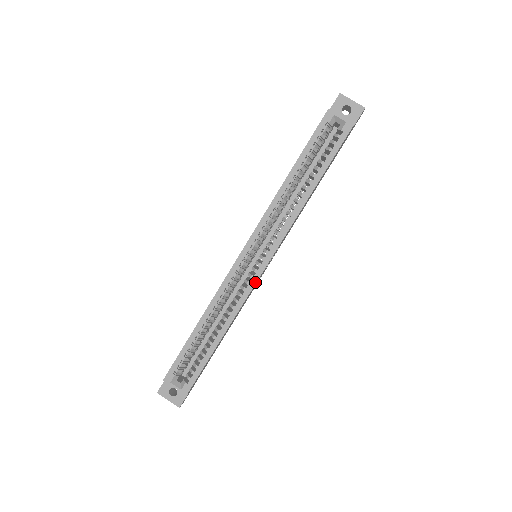
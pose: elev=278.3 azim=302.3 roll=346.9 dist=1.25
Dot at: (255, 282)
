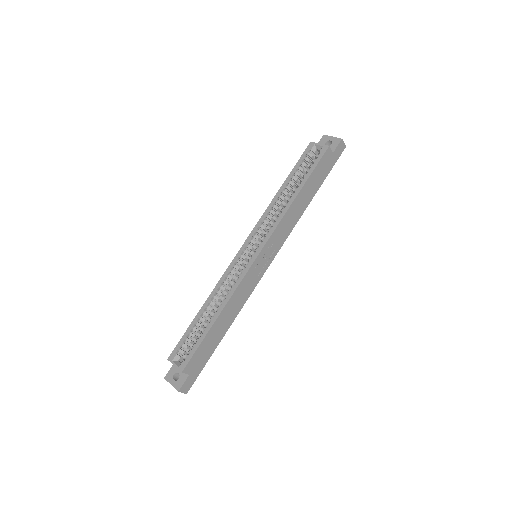
Dot at: (248, 269)
